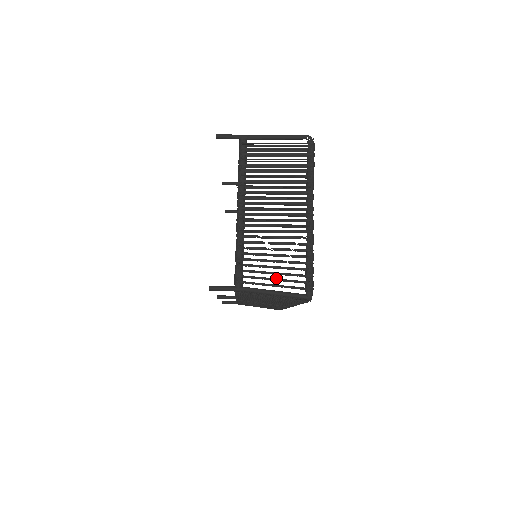
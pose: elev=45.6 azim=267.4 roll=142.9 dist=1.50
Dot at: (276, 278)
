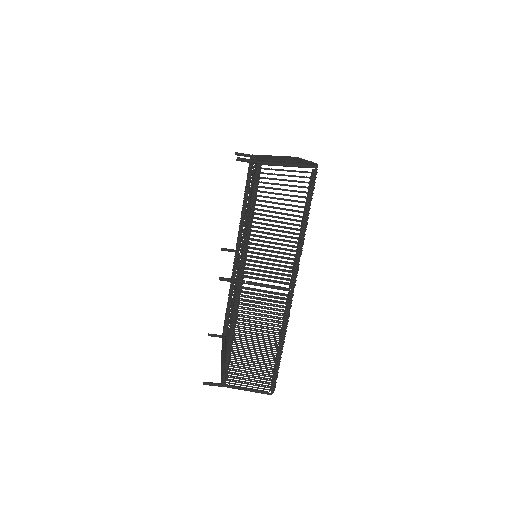
Dot at: occluded
